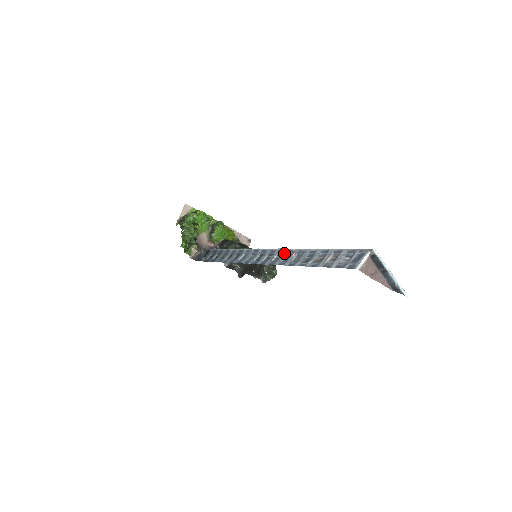
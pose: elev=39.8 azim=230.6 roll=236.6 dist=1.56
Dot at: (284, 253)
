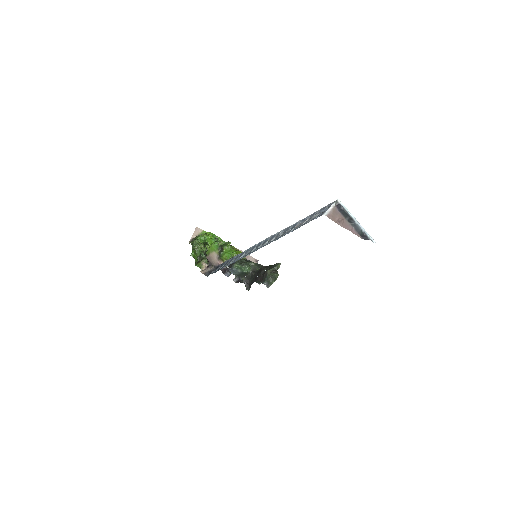
Dot at: (274, 236)
